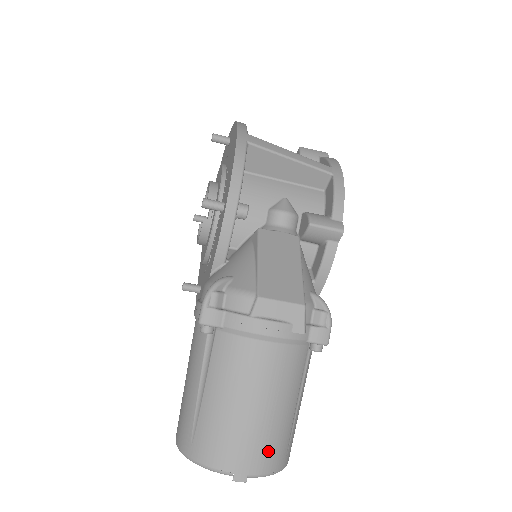
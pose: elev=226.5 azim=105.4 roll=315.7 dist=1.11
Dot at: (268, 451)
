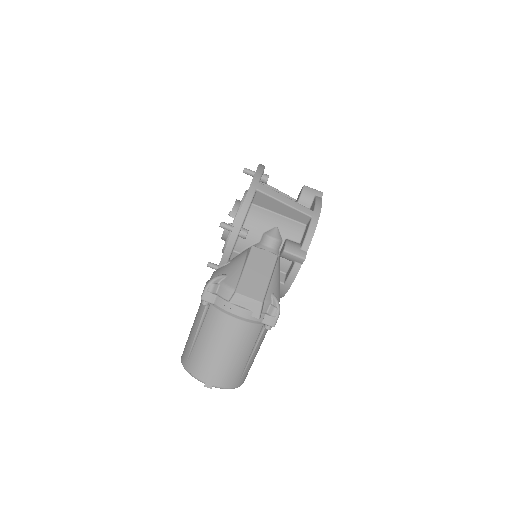
Dot at: (227, 376)
